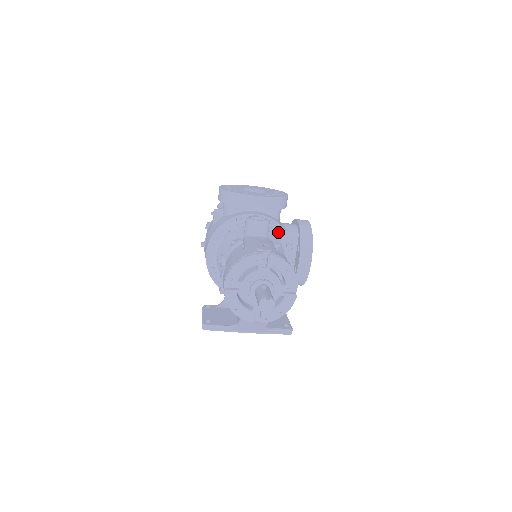
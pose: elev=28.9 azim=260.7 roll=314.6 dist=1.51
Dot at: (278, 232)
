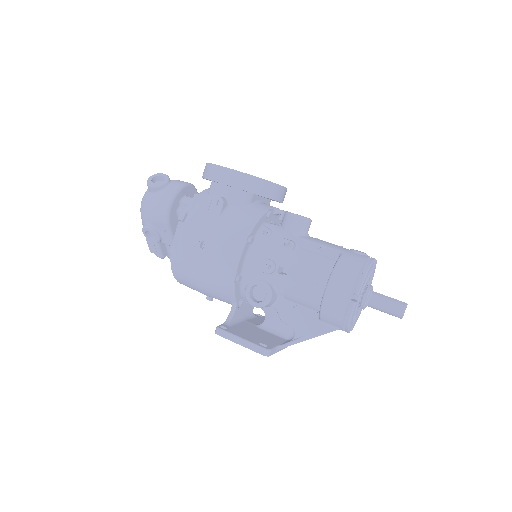
Dot at: occluded
